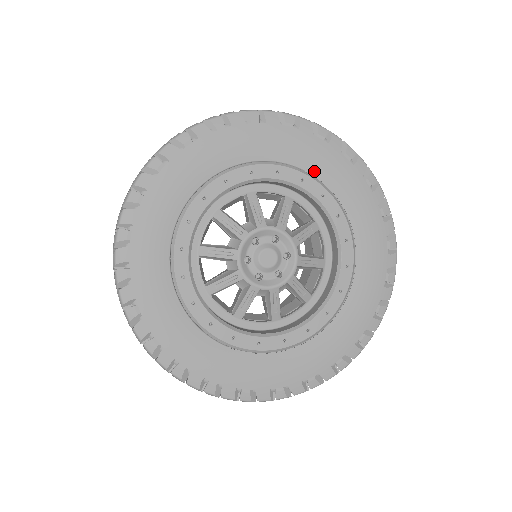
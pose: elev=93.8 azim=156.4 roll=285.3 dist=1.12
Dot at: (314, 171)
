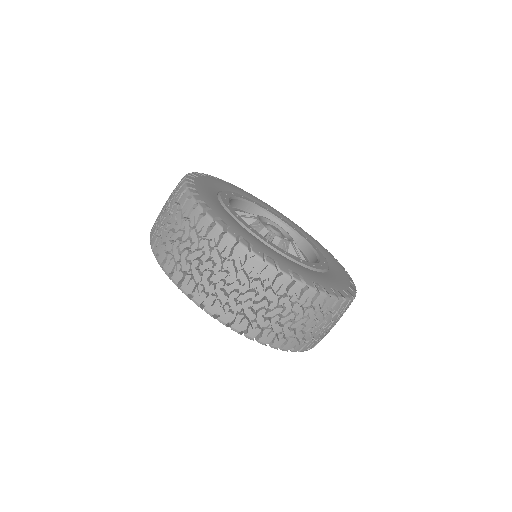
Dot at: occluded
